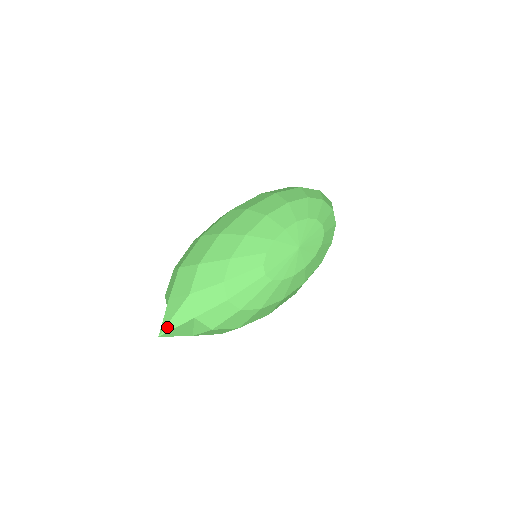
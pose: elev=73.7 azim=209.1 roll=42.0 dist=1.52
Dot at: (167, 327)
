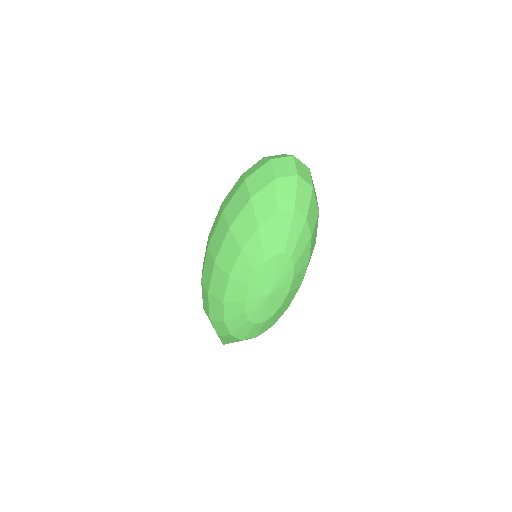
Dot at: (223, 343)
